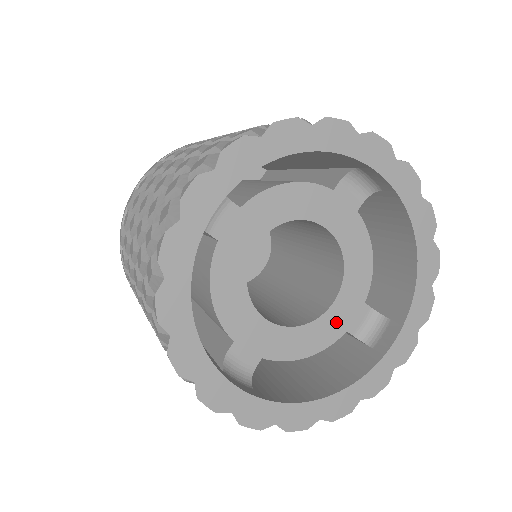
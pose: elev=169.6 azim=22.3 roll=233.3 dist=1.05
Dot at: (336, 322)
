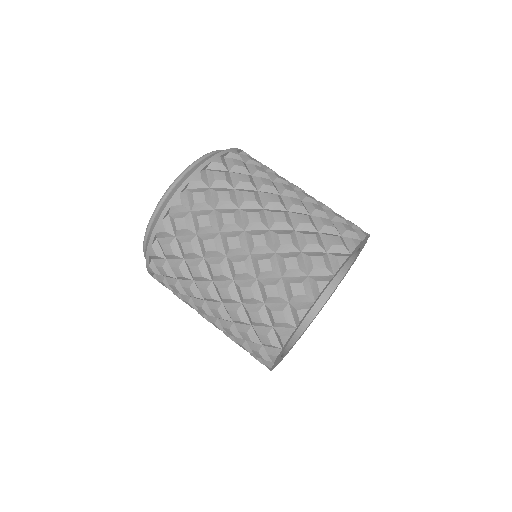
Dot at: occluded
